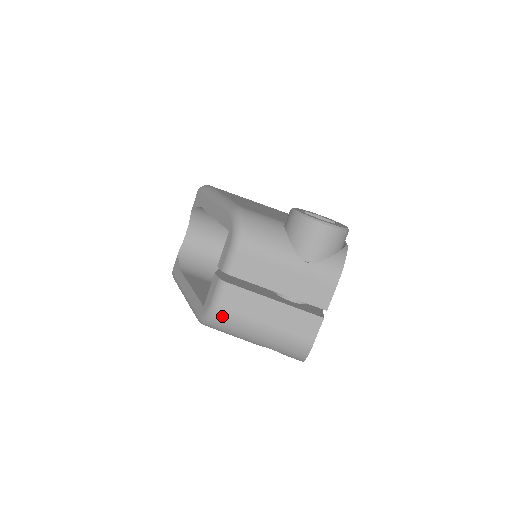
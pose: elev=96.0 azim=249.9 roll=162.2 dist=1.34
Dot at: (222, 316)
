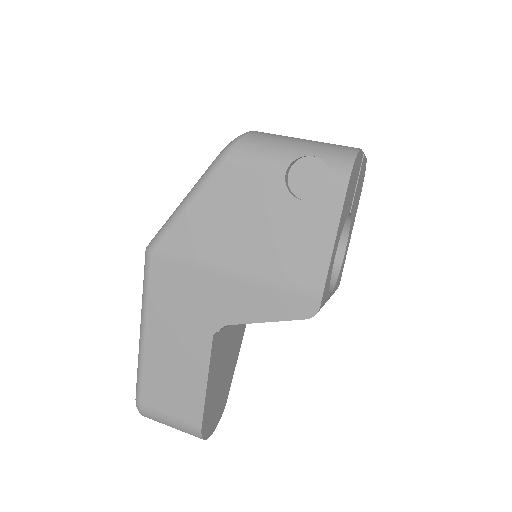
Dot at: (260, 132)
